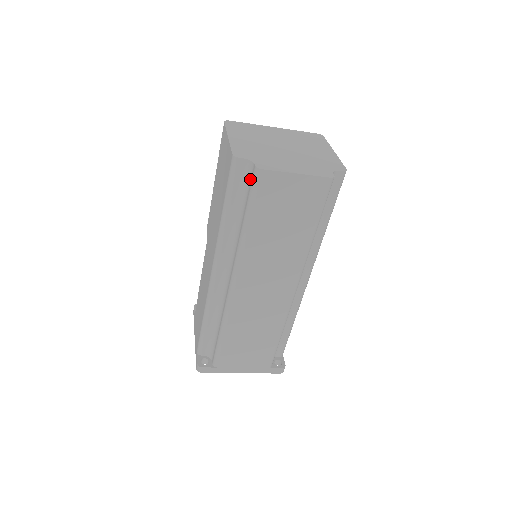
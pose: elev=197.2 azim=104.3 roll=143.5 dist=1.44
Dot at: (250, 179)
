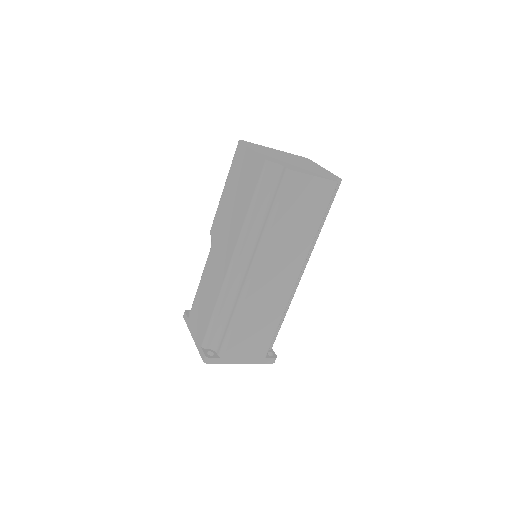
Dot at: (279, 179)
